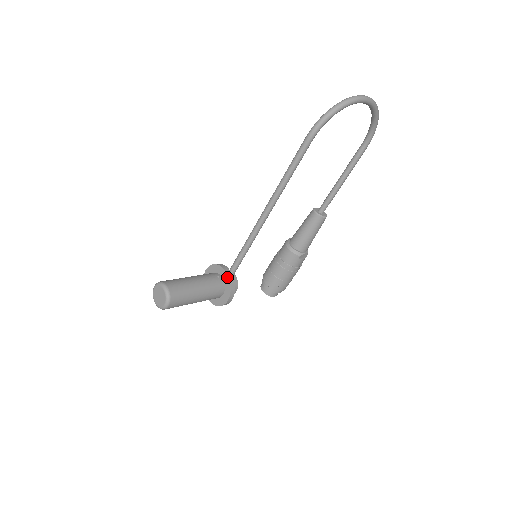
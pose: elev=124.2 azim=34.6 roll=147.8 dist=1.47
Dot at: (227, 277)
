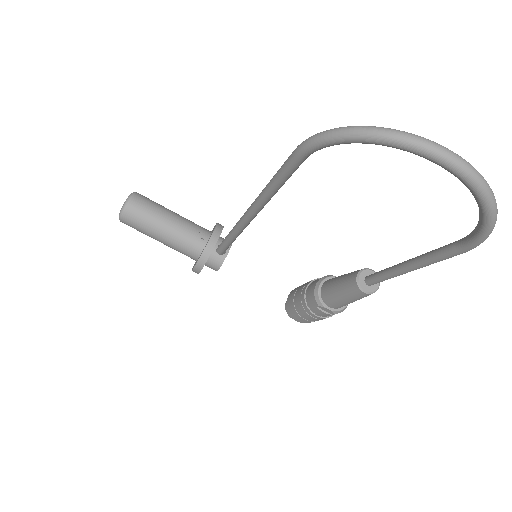
Dot at: (205, 247)
